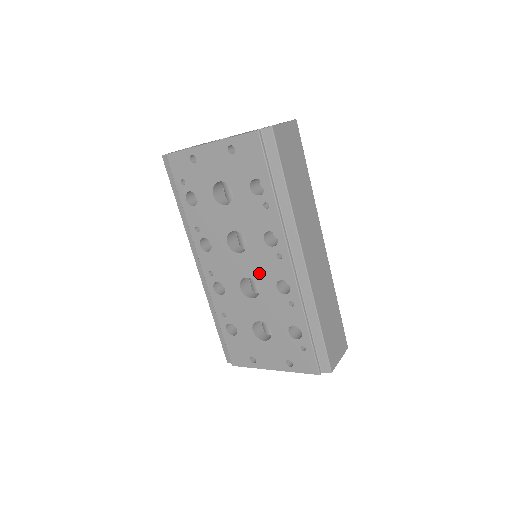
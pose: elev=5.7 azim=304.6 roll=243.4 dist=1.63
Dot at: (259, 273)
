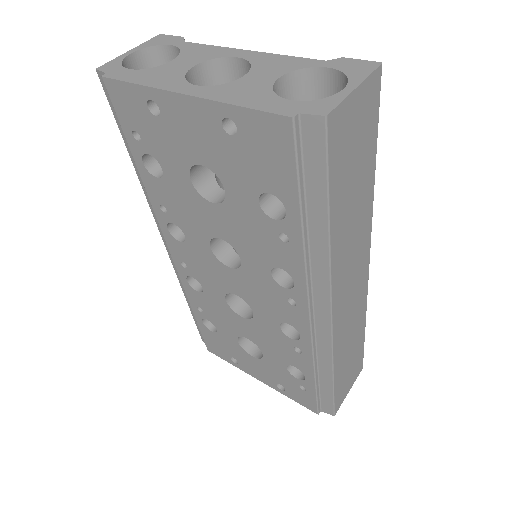
Dot at: (256, 301)
